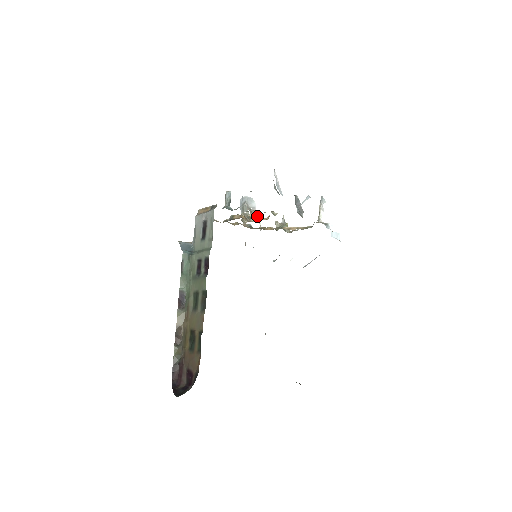
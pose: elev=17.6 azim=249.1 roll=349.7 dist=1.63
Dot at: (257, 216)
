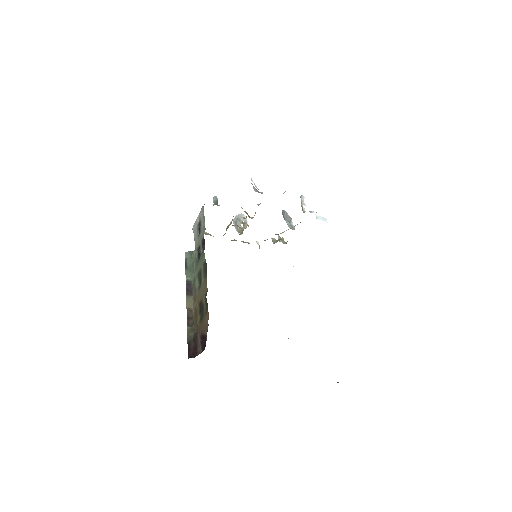
Dot at: (246, 217)
